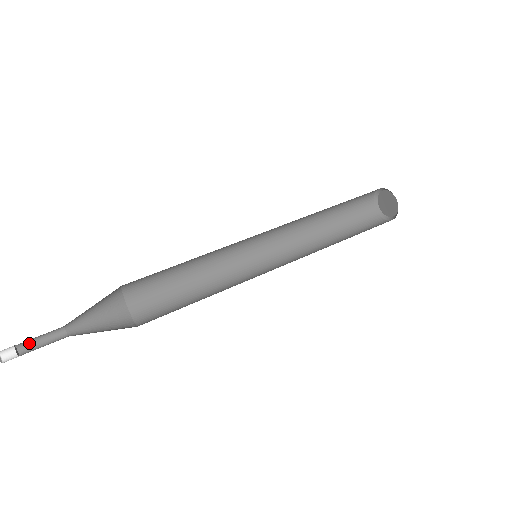
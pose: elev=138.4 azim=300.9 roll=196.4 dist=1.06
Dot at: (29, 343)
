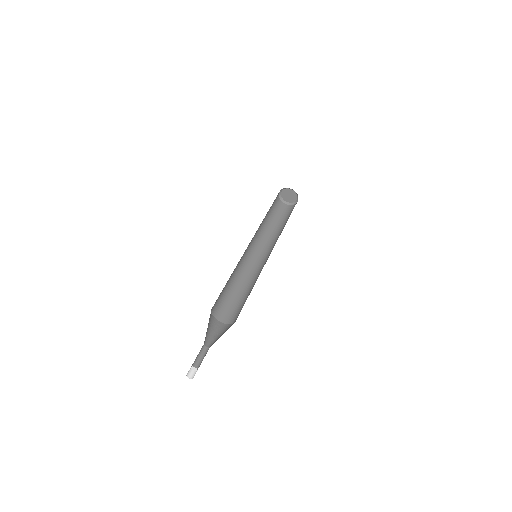
Dot at: (195, 360)
